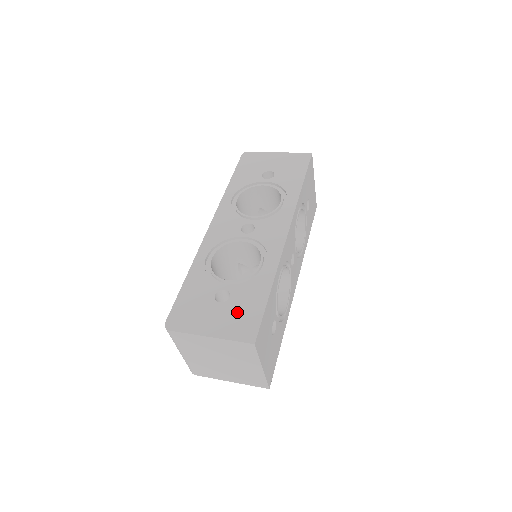
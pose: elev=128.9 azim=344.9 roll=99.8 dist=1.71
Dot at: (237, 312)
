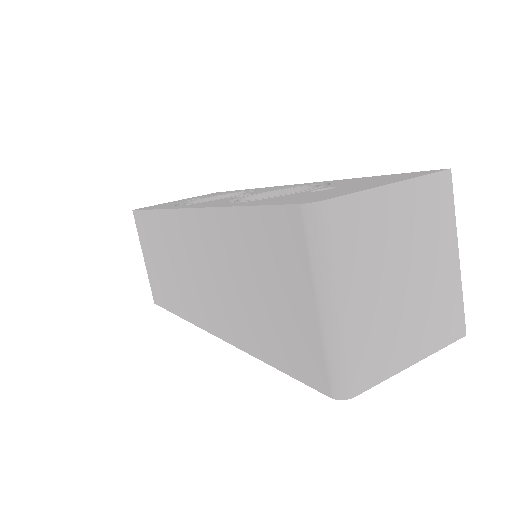
Dot at: (372, 180)
